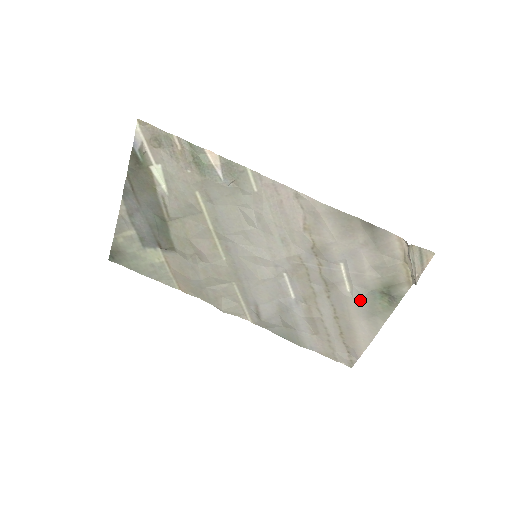
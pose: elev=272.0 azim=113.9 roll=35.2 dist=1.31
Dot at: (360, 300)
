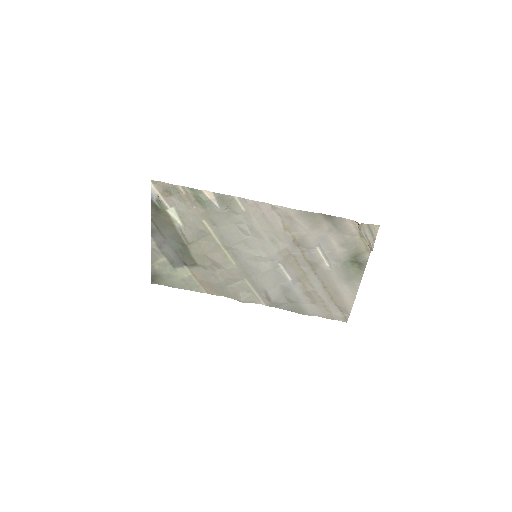
Dot at: (338, 271)
